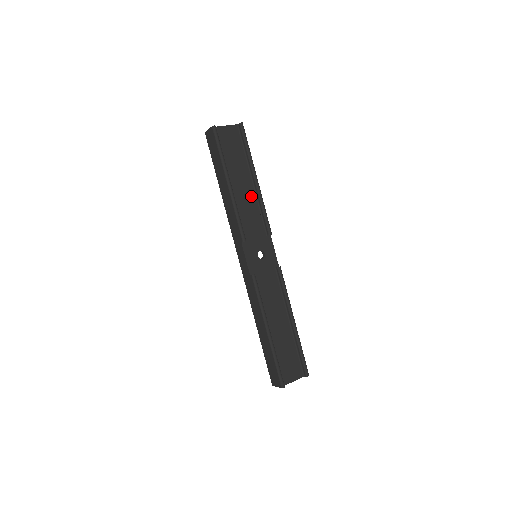
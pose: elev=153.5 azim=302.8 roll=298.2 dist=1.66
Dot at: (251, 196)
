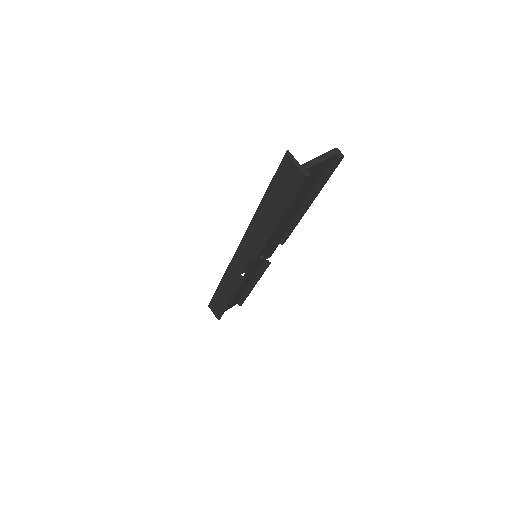
Dot at: (290, 219)
